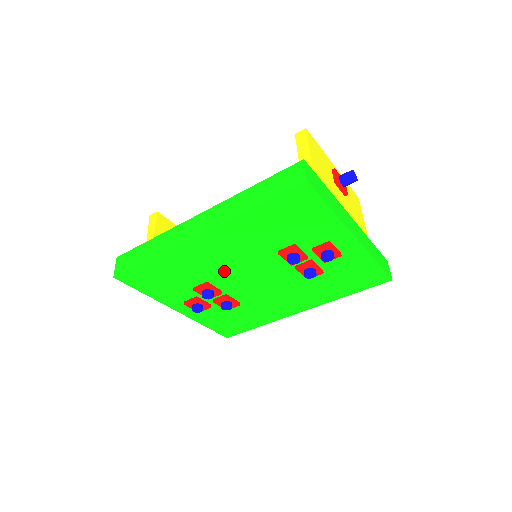
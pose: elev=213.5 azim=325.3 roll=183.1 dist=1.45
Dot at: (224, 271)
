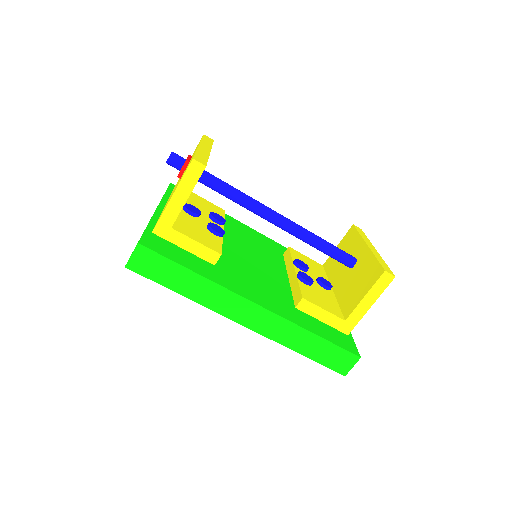
Dot at: occluded
